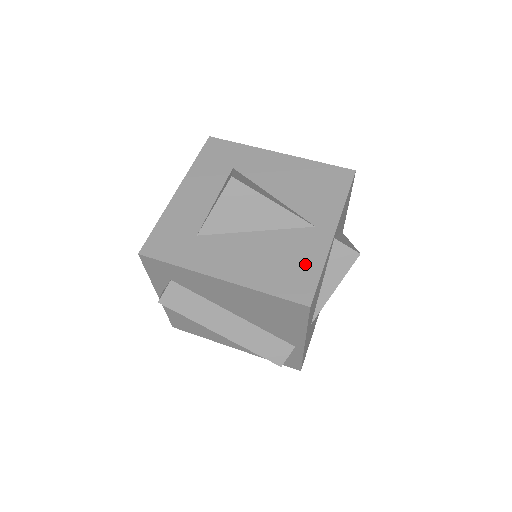
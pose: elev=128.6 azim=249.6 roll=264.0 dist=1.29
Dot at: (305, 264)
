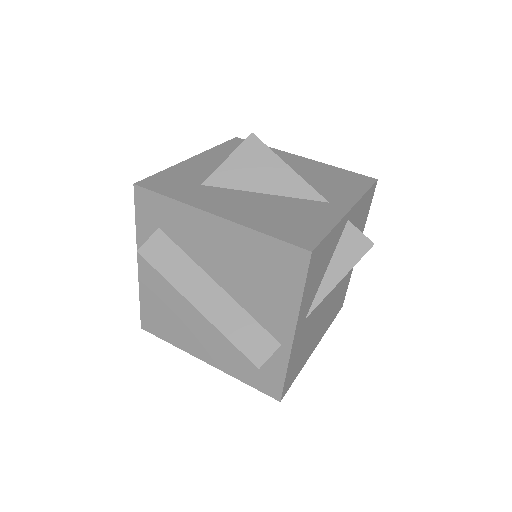
Dot at: (313, 223)
